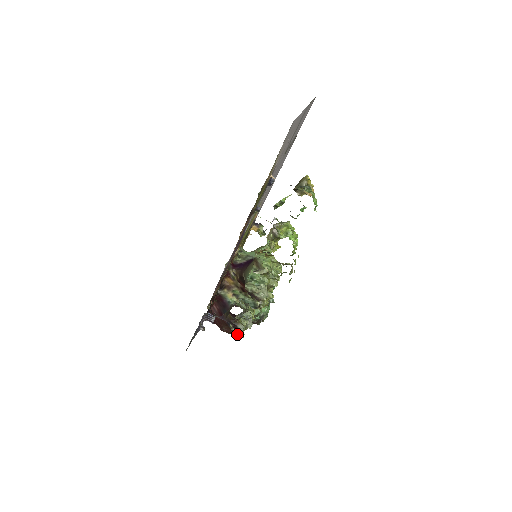
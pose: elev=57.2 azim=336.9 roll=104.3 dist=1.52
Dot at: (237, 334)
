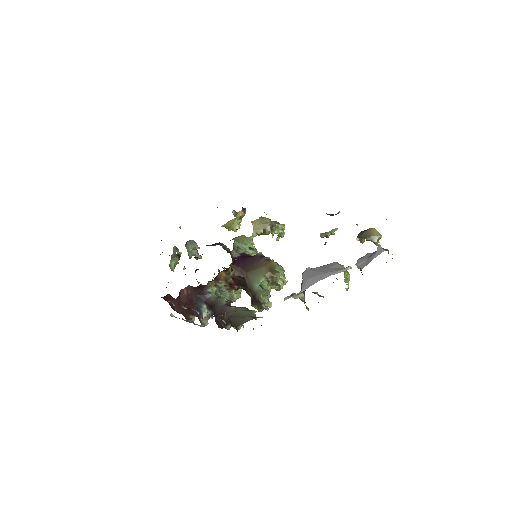
Dot at: (203, 323)
